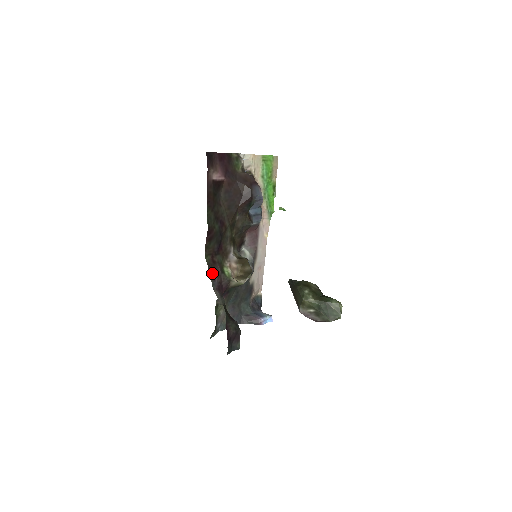
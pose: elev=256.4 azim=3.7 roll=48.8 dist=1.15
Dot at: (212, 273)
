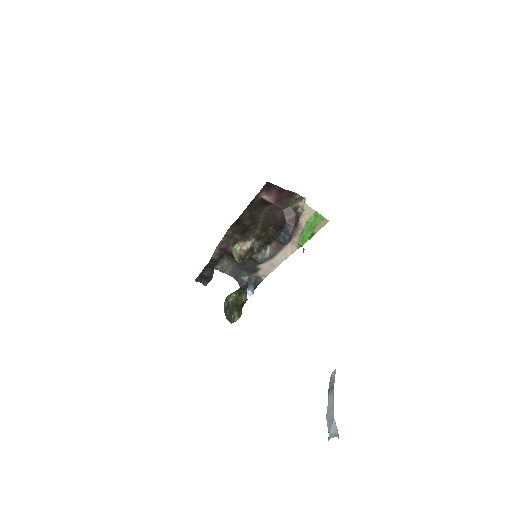
Dot at: (225, 240)
